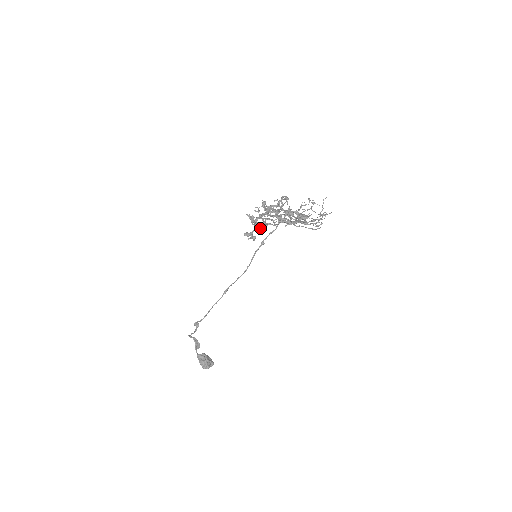
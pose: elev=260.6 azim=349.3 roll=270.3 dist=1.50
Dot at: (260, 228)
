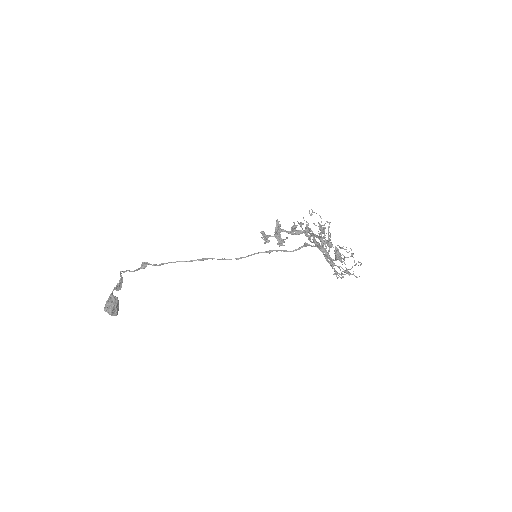
Dot at: (278, 239)
